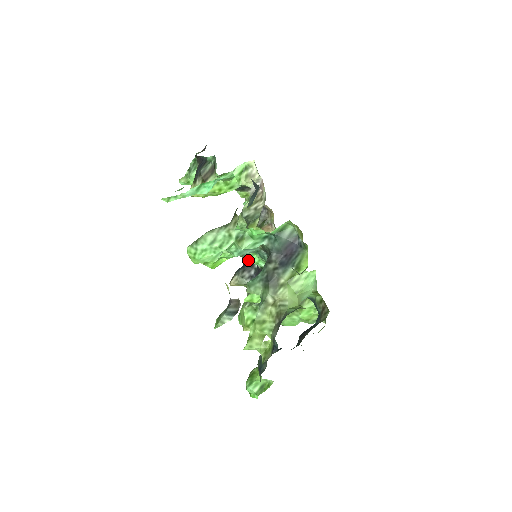
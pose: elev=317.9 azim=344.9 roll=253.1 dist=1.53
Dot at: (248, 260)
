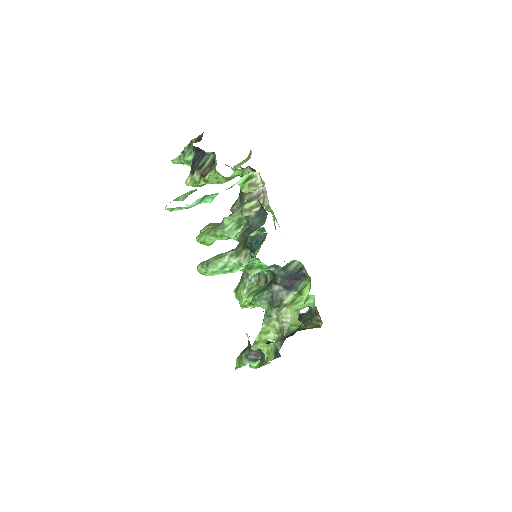
Dot at: occluded
